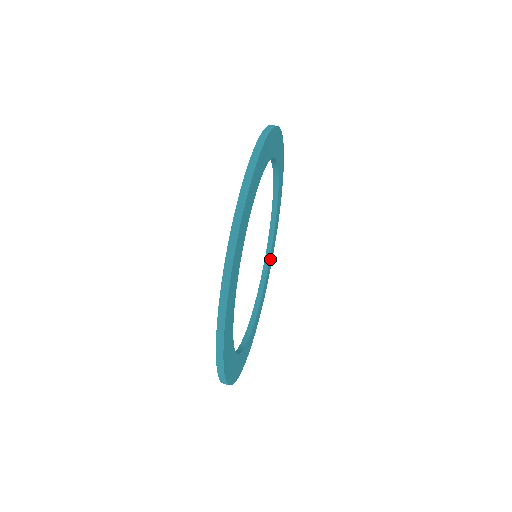
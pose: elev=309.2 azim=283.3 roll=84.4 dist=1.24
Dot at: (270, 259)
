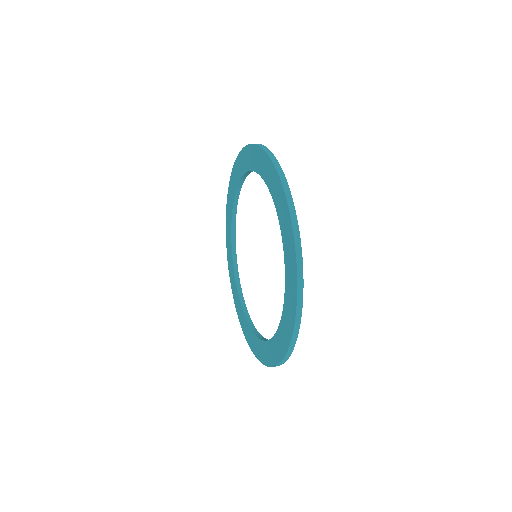
Dot at: occluded
